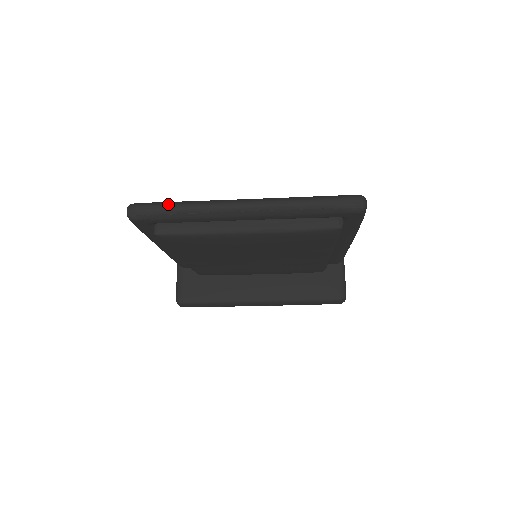
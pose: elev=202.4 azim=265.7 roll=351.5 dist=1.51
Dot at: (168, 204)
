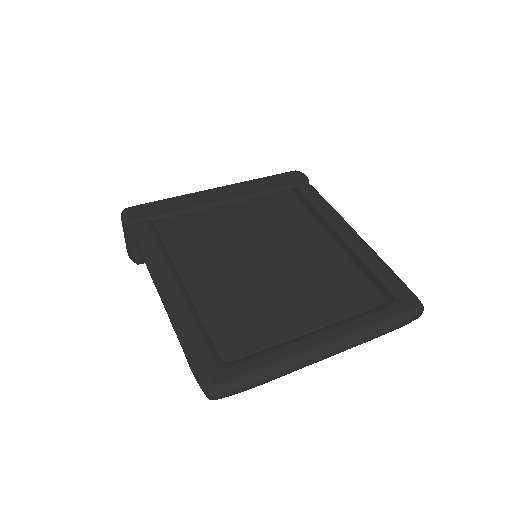
Dot at: (259, 383)
